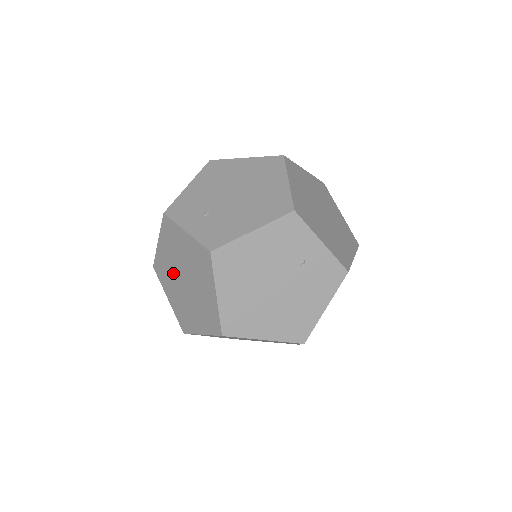
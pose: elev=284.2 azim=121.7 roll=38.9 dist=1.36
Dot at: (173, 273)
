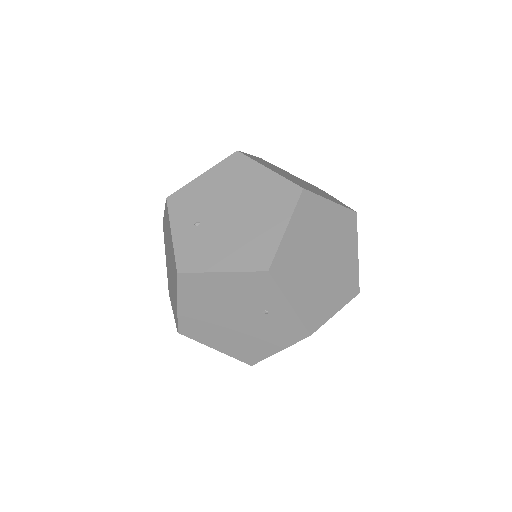
Dot at: (167, 248)
